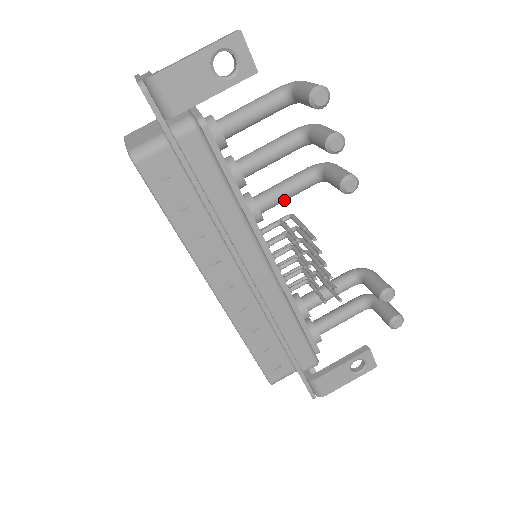
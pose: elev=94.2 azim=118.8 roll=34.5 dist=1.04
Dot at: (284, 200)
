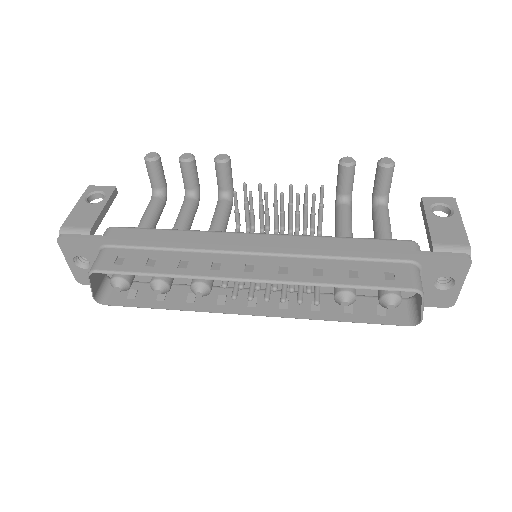
Dot at: (224, 221)
